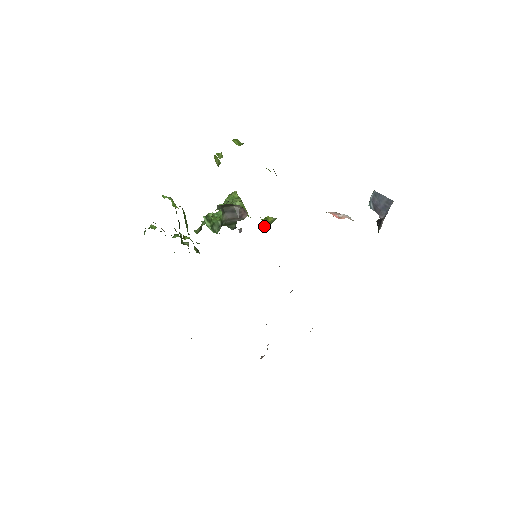
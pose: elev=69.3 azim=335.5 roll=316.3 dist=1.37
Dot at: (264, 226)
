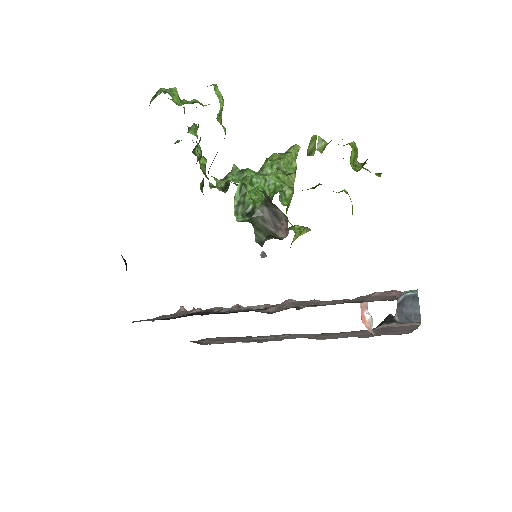
Dot at: (291, 244)
